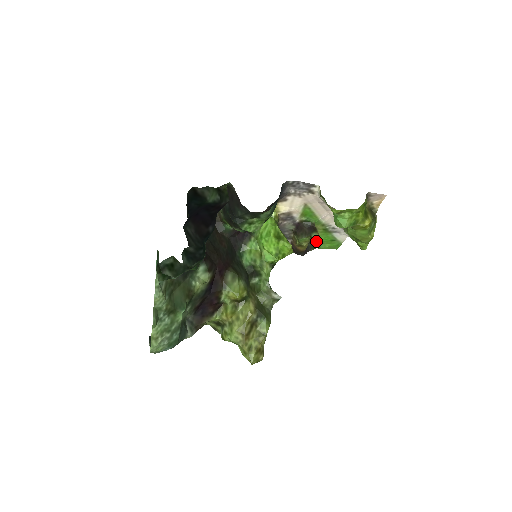
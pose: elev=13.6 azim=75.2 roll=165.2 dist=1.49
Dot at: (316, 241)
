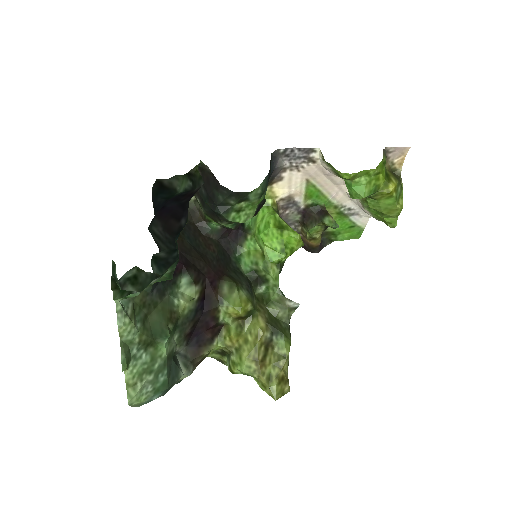
Dot at: (331, 232)
